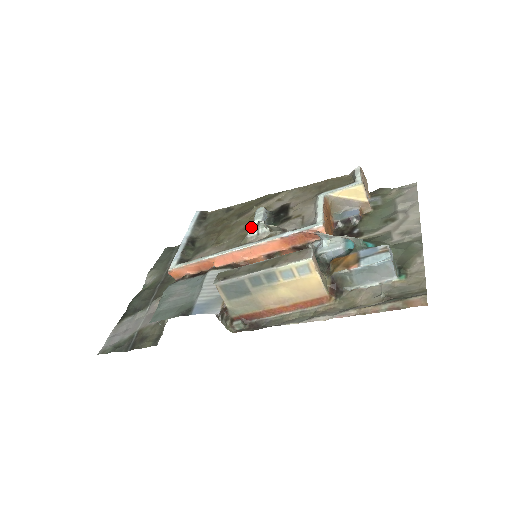
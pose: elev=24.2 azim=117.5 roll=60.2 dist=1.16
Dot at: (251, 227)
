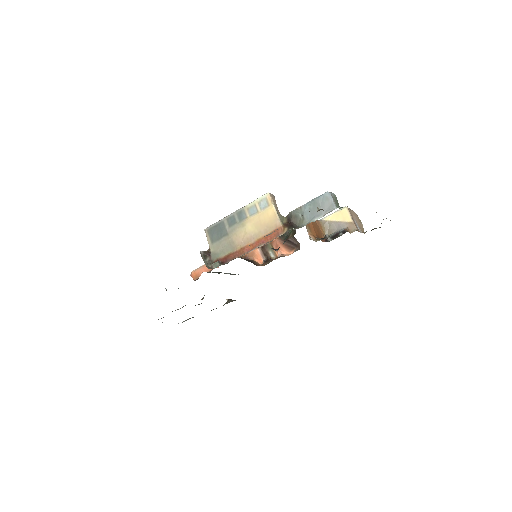
Dot at: occluded
